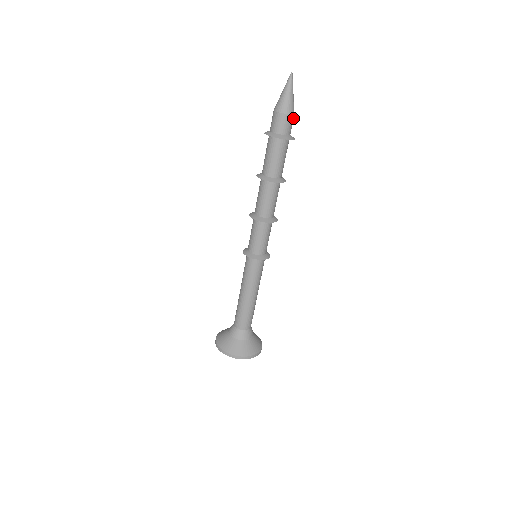
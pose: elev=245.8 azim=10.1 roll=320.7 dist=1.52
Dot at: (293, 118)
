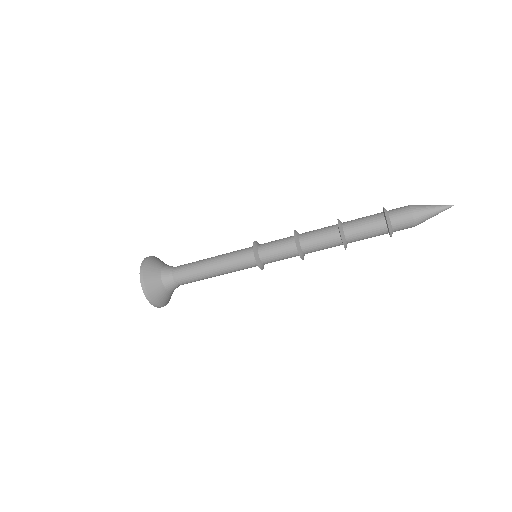
Dot at: occluded
